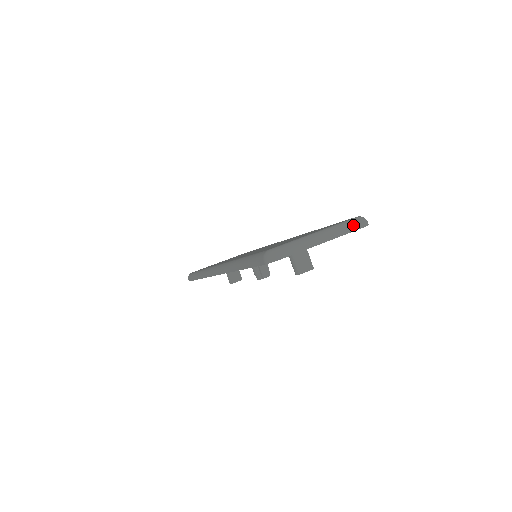
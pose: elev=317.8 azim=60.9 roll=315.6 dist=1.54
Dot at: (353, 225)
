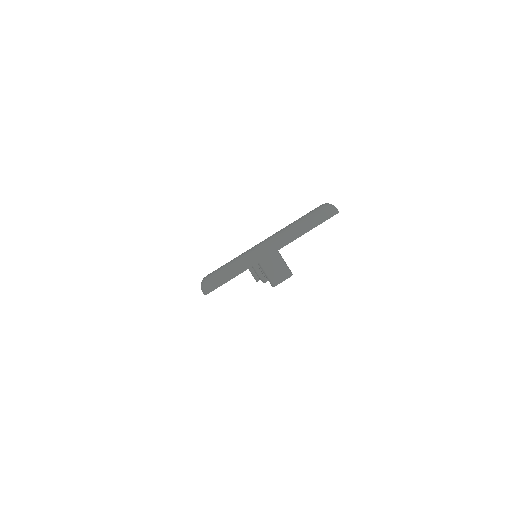
Dot at: (312, 220)
